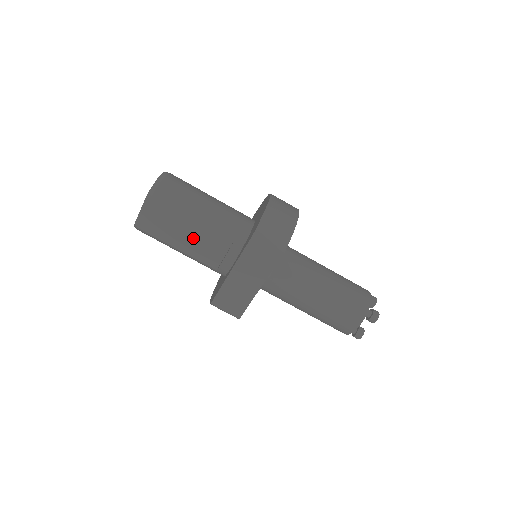
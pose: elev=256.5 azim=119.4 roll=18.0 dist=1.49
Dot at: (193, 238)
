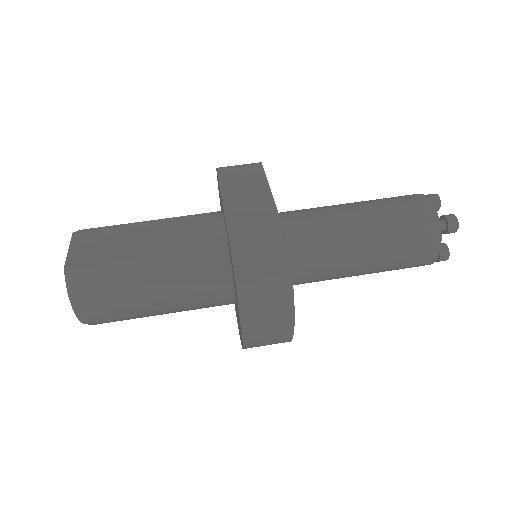
Dot at: (156, 237)
